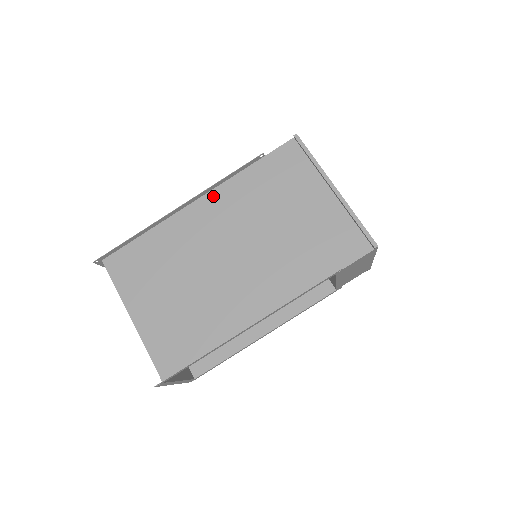
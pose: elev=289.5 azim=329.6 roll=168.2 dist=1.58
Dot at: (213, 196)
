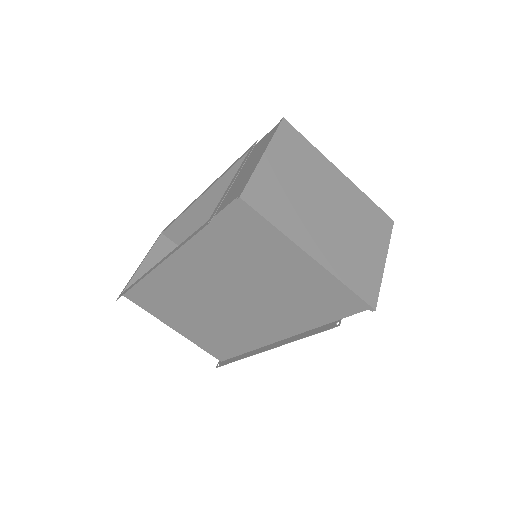
Dot at: (181, 254)
